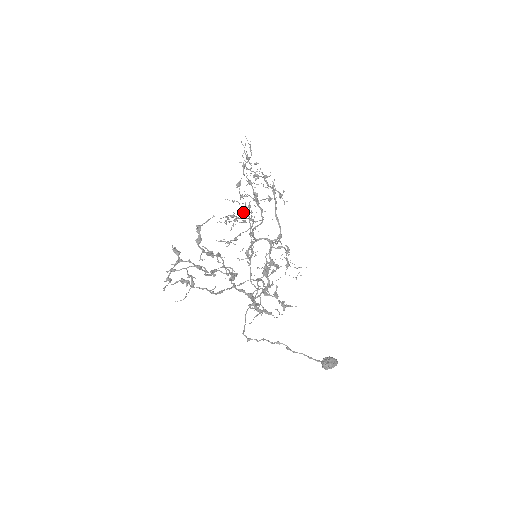
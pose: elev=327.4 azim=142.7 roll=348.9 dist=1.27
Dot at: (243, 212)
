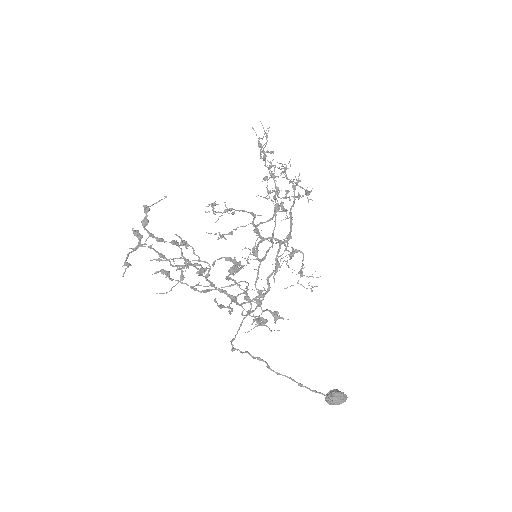
Dot at: occluded
